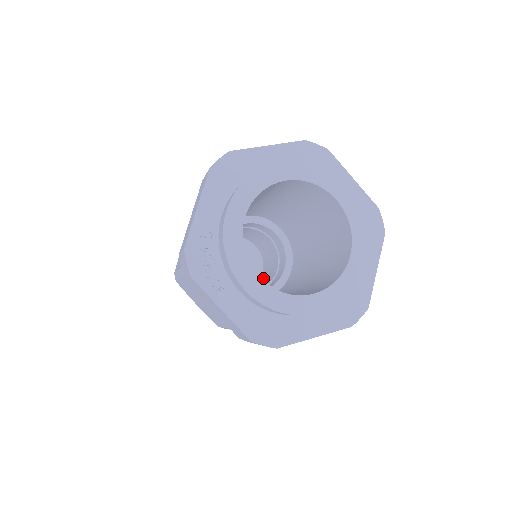
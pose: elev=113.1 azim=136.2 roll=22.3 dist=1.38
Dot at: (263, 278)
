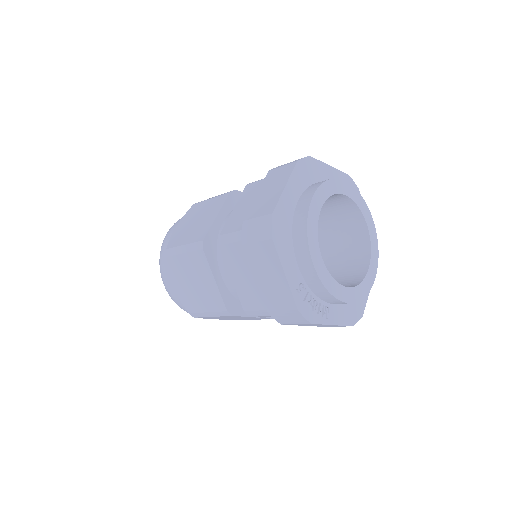
Dot at: occluded
